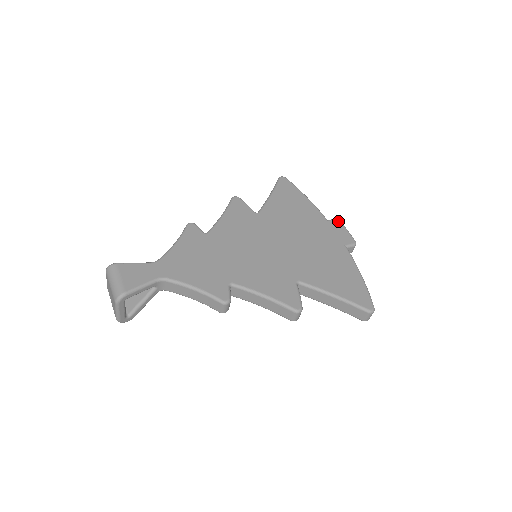
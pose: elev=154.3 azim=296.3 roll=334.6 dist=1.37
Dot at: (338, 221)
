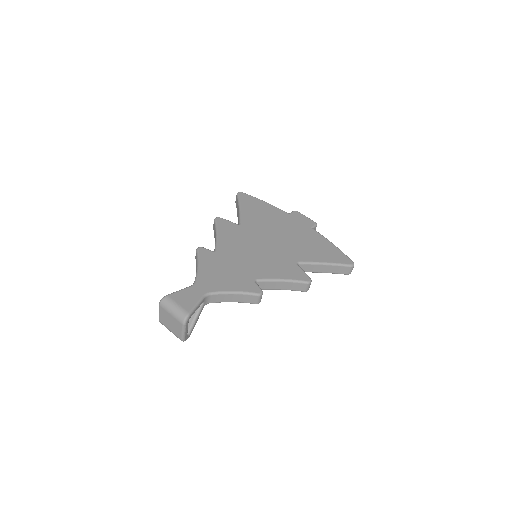
Dot at: (296, 212)
